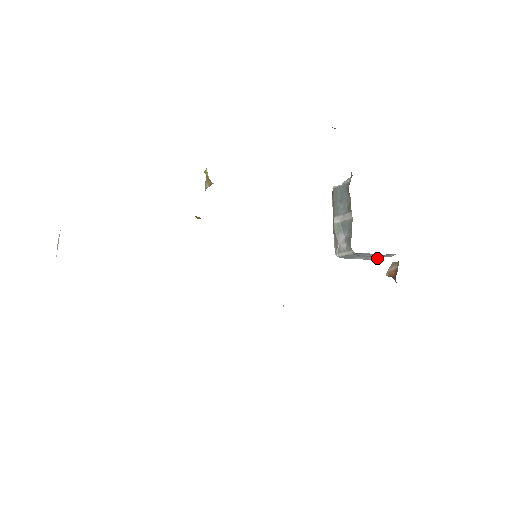
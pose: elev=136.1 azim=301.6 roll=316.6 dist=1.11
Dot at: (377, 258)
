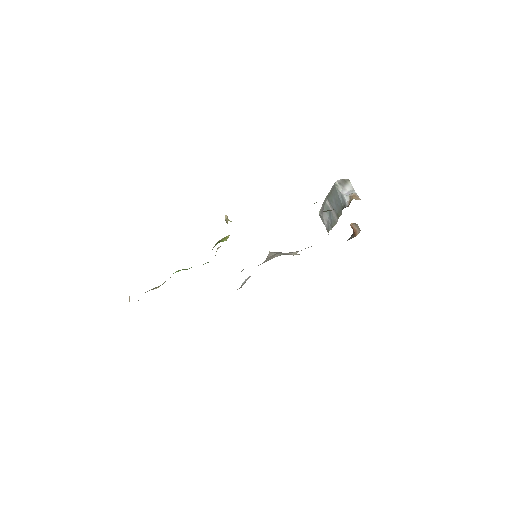
Dot at: occluded
